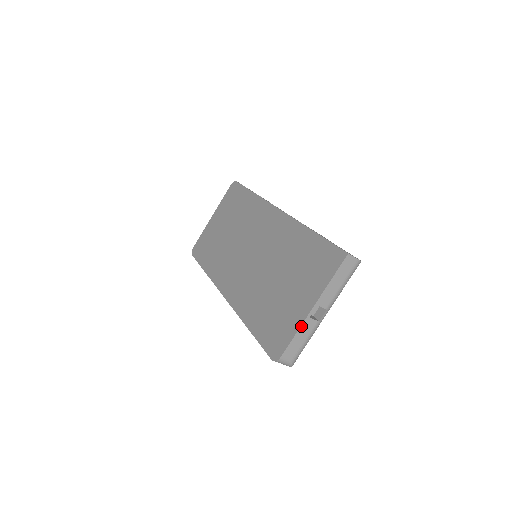
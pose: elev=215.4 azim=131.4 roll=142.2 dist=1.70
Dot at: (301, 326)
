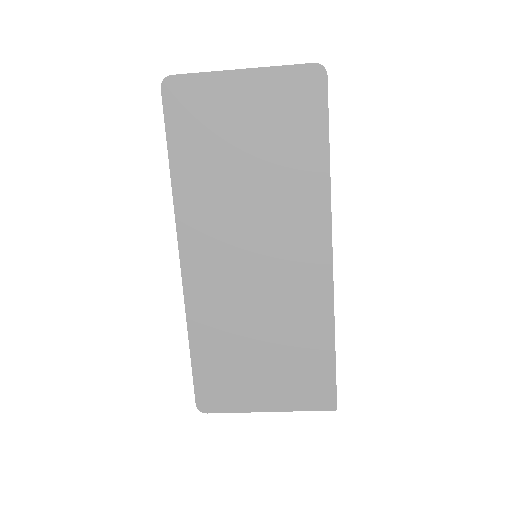
Dot at: (246, 412)
